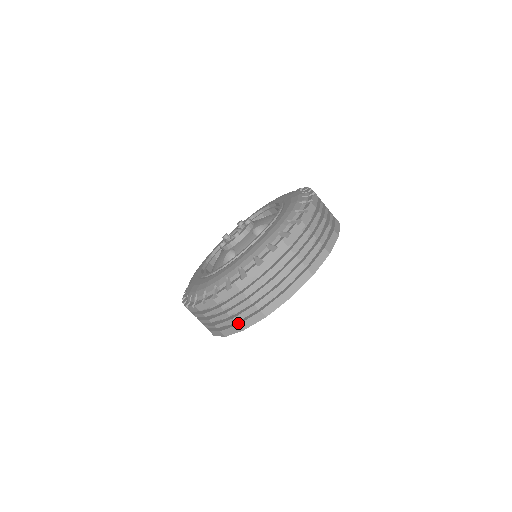
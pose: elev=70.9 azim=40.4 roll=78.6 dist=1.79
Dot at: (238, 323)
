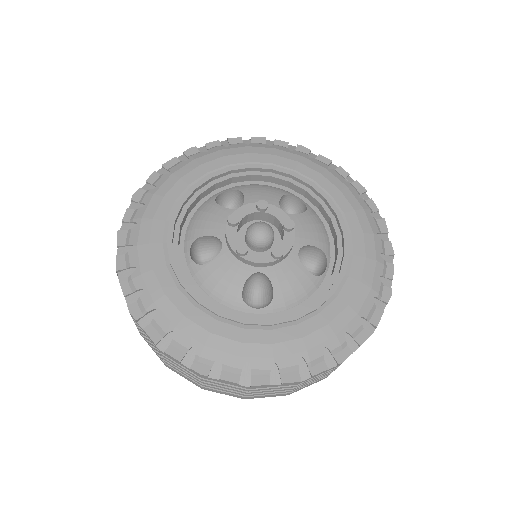
Dot at: occluded
